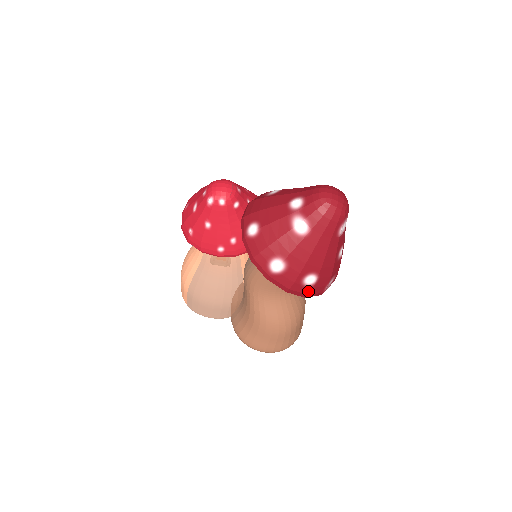
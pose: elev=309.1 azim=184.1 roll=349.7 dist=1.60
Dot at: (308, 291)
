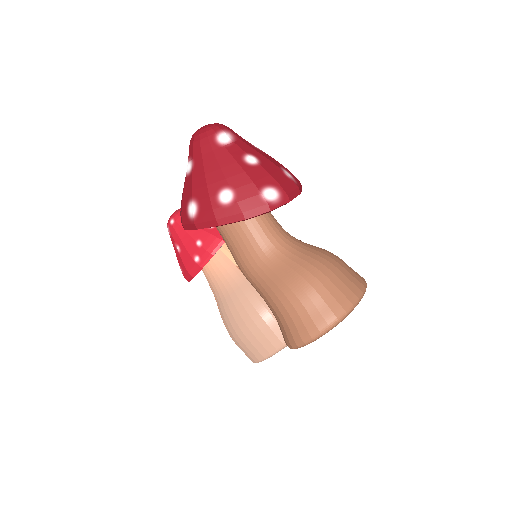
Dot at: (237, 209)
